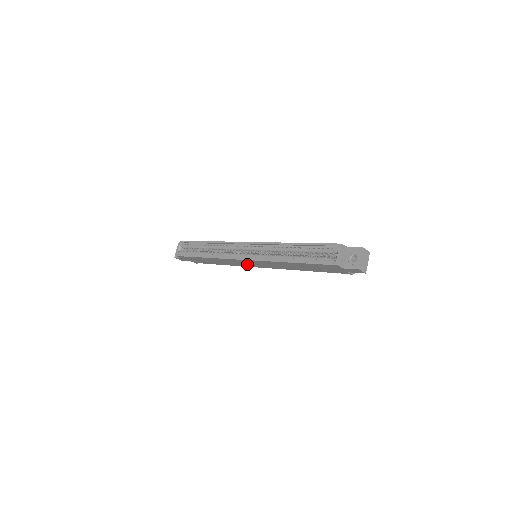
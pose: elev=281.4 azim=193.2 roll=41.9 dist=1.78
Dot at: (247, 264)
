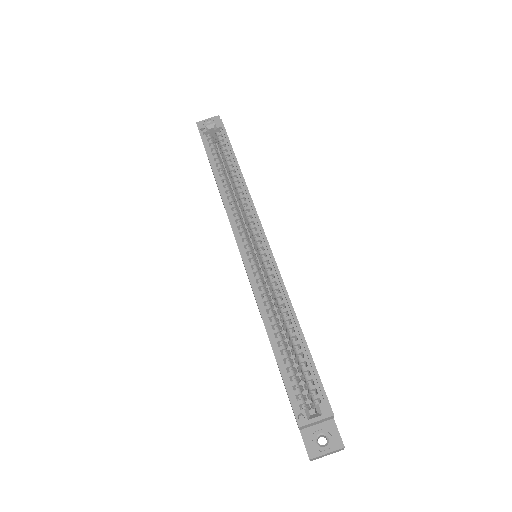
Dot at: occluded
